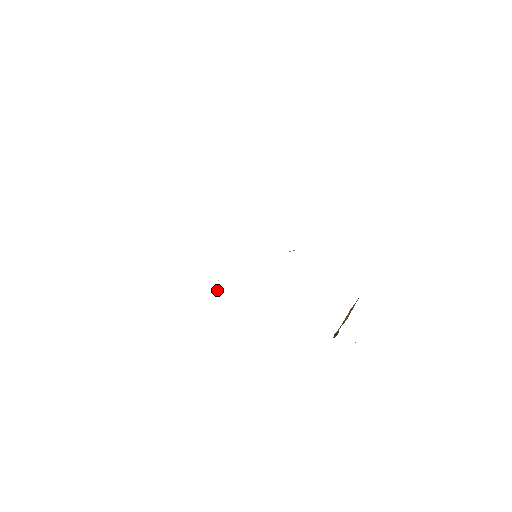
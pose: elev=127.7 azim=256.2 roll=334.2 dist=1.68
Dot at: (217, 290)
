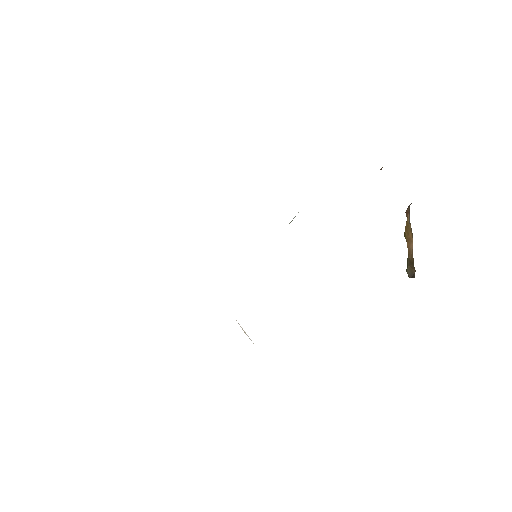
Dot at: occluded
